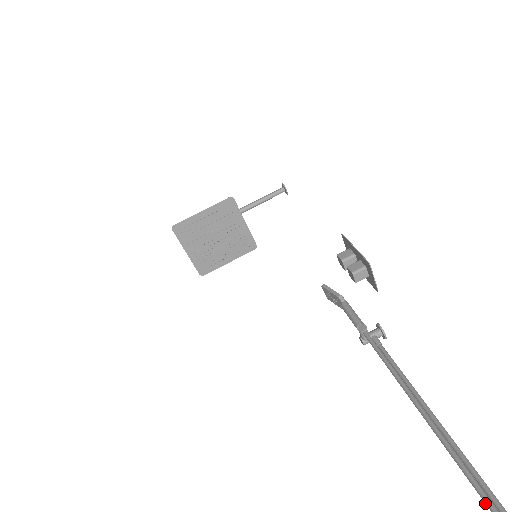
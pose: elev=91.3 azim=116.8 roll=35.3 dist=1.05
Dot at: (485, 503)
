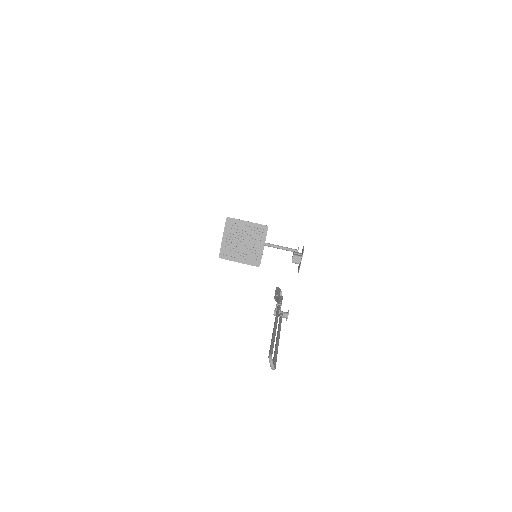
Dot at: (270, 346)
